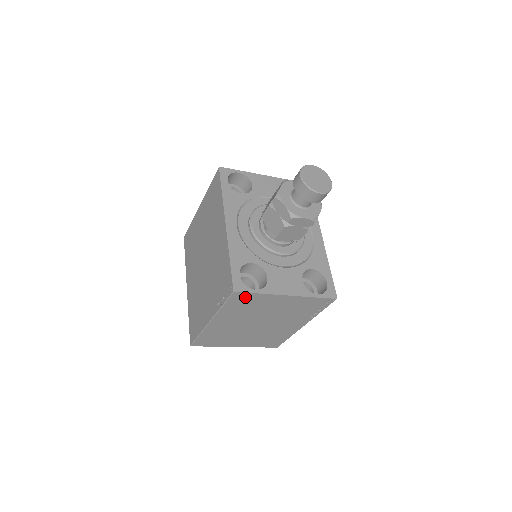
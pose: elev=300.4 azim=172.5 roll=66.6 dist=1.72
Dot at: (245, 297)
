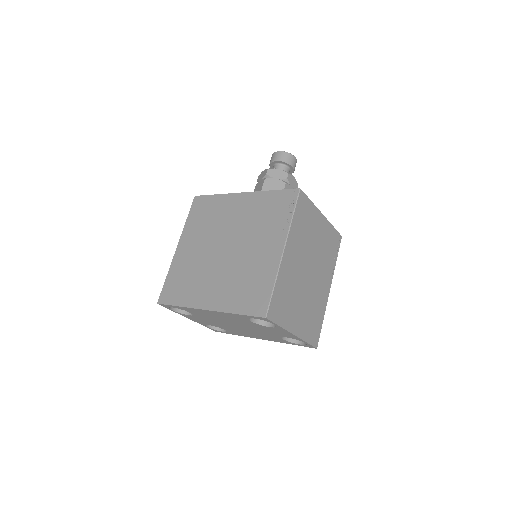
Dot at: (304, 204)
